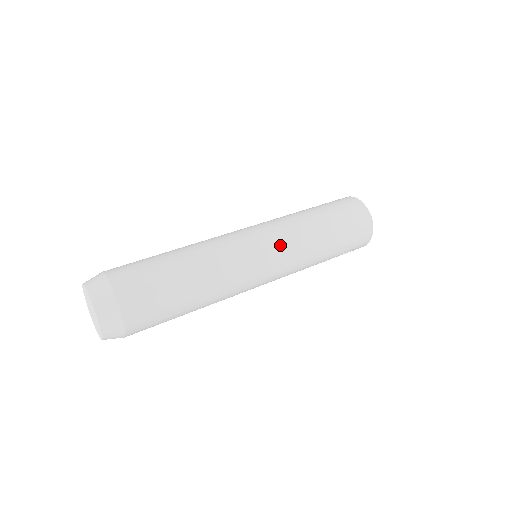
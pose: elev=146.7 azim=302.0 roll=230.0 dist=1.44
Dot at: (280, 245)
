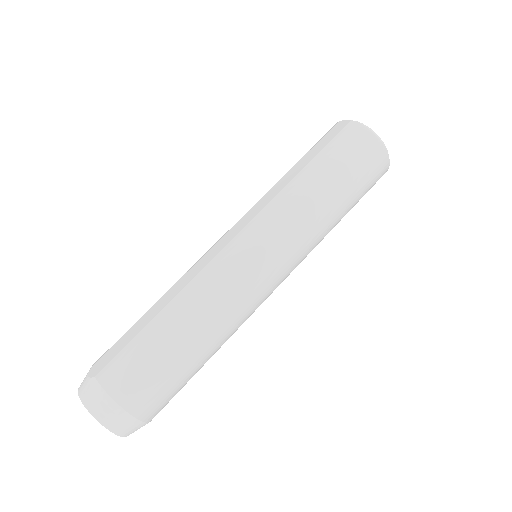
Dot at: (289, 255)
